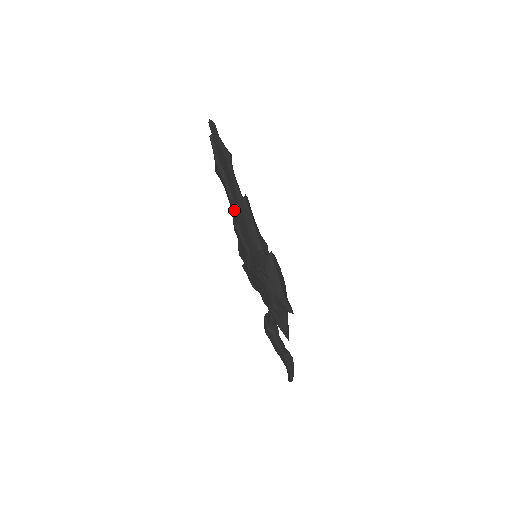
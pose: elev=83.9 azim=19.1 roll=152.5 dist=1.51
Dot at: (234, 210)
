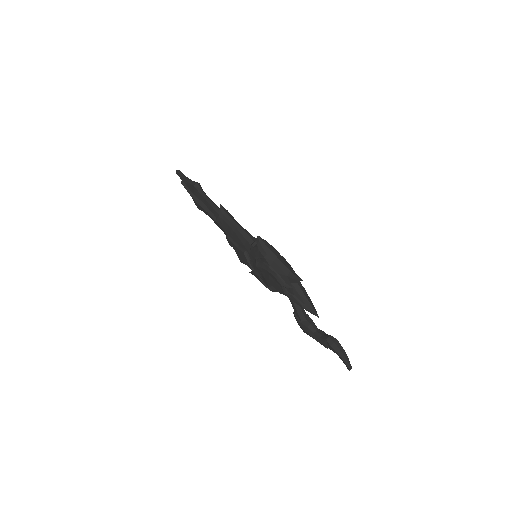
Dot at: (220, 226)
